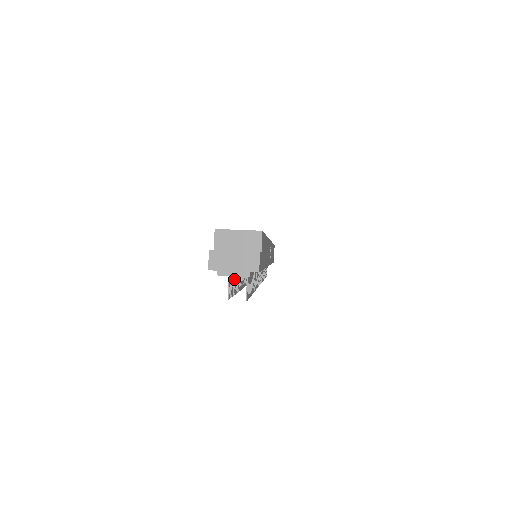
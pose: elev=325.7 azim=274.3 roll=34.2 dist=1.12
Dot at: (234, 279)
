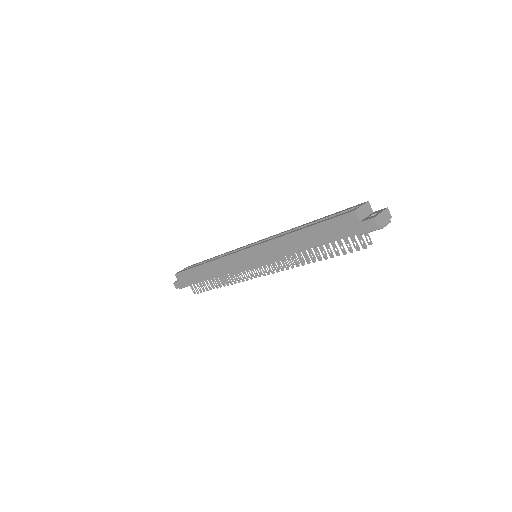
Dot at: (342, 245)
